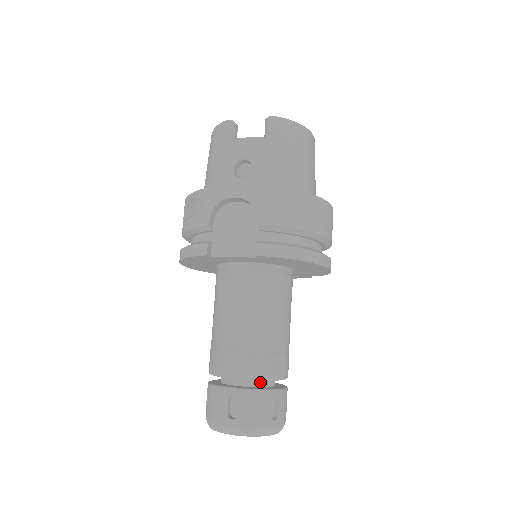
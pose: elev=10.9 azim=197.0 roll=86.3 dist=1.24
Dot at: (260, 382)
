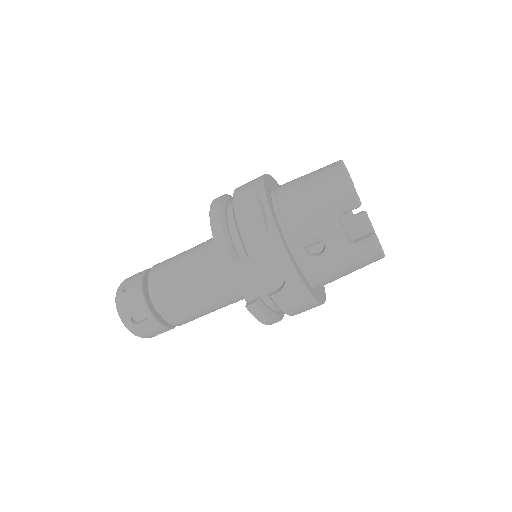
Dot at: occluded
